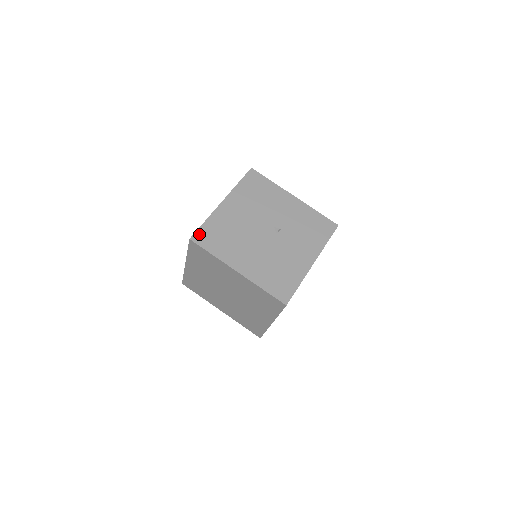
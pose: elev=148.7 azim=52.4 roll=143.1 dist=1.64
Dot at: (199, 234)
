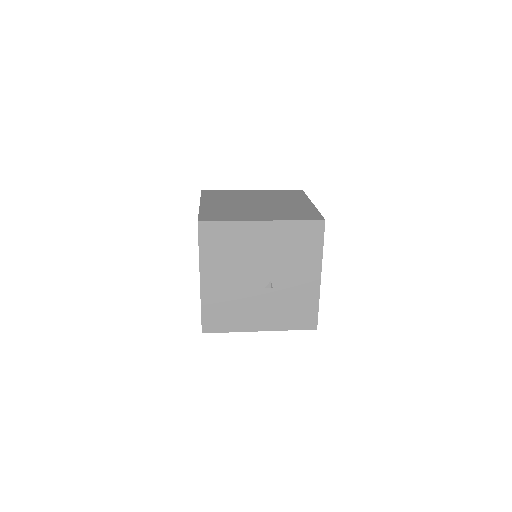
Dot at: (210, 226)
